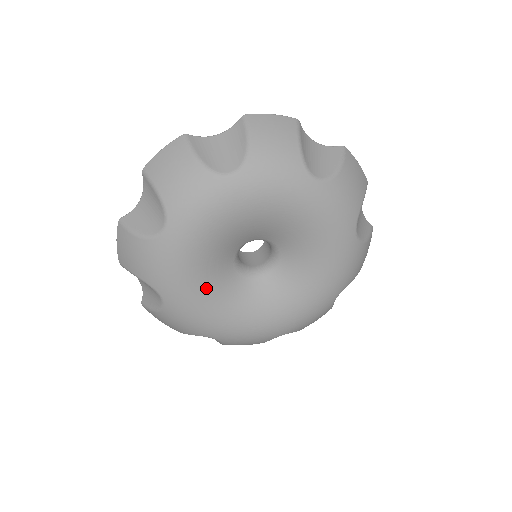
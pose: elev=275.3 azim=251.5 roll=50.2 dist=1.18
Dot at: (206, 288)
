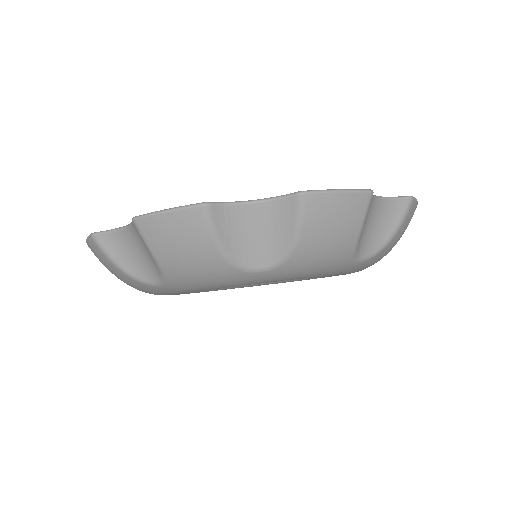
Dot at: occluded
